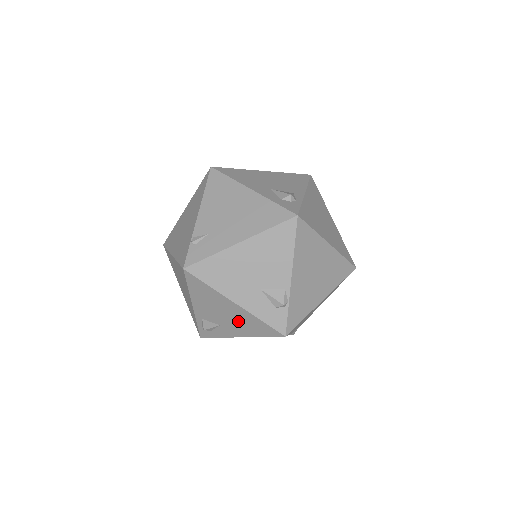
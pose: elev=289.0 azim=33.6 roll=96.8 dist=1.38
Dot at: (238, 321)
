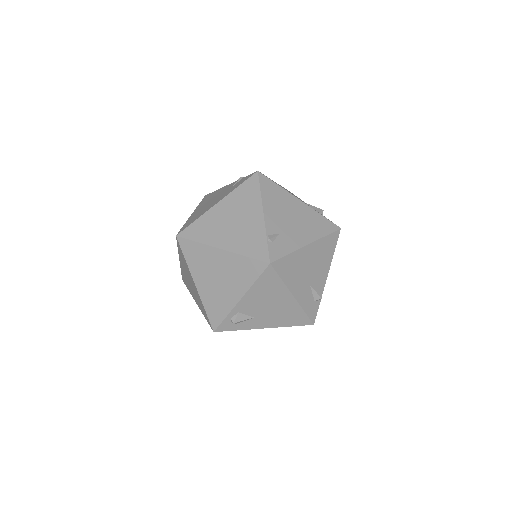
Dot at: (279, 313)
